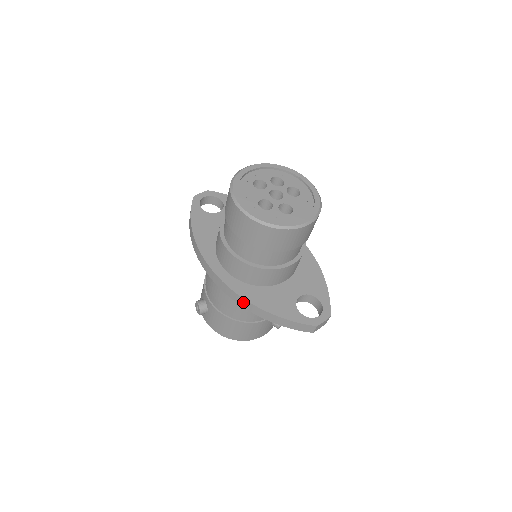
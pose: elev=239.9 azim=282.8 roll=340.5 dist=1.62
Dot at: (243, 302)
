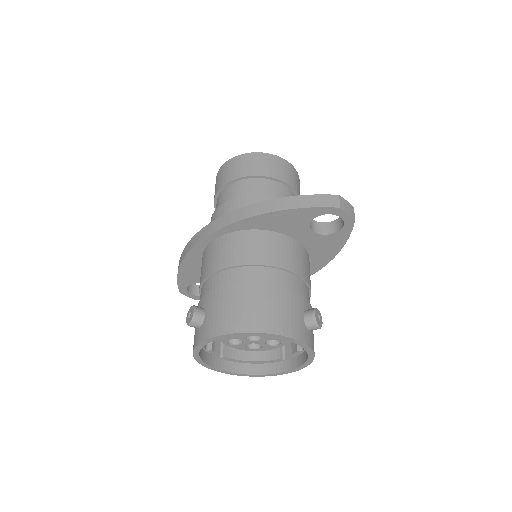
Dot at: (246, 211)
